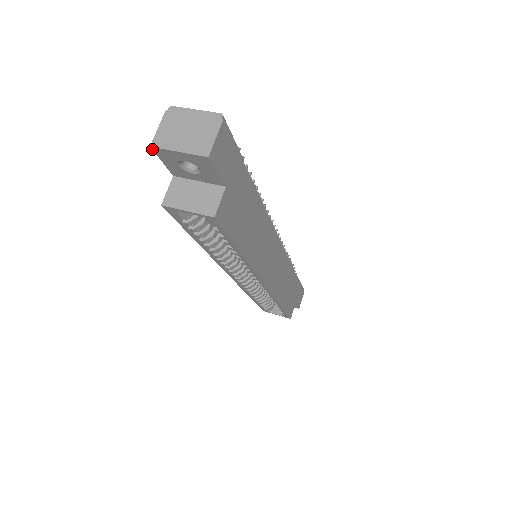
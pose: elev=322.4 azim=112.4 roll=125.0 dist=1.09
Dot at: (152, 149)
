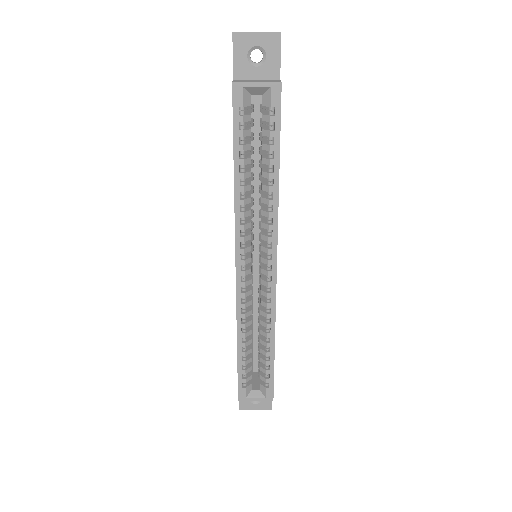
Dot at: (232, 36)
